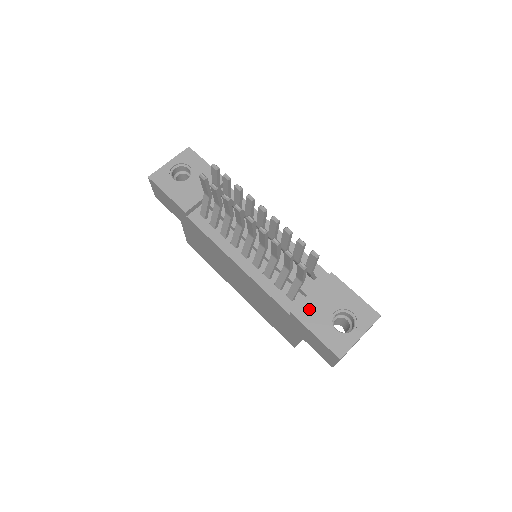
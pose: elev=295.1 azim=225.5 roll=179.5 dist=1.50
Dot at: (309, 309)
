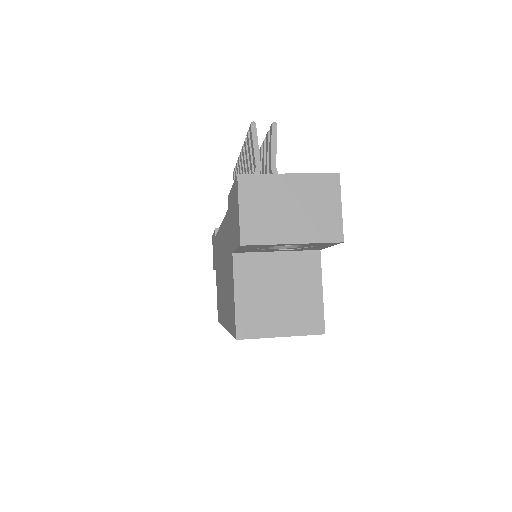
Dot at: occluded
